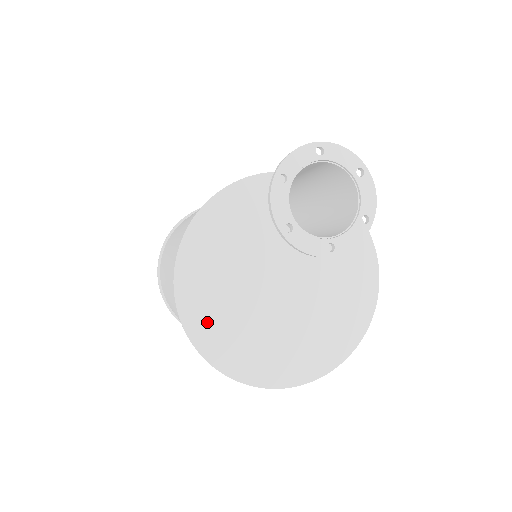
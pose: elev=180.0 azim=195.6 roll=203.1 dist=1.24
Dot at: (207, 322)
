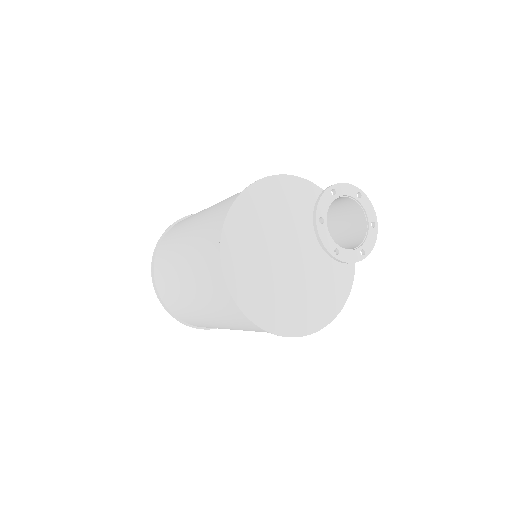
Dot at: (237, 241)
